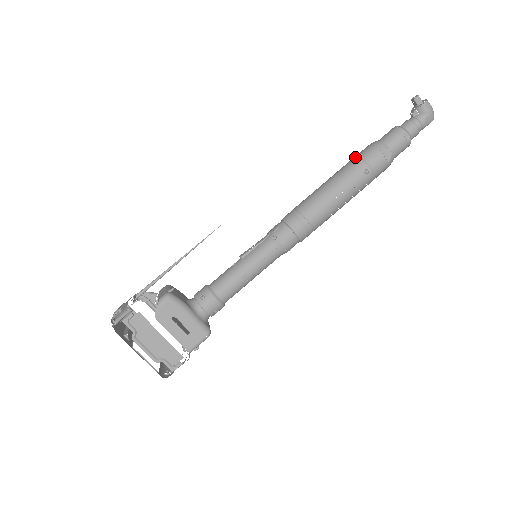
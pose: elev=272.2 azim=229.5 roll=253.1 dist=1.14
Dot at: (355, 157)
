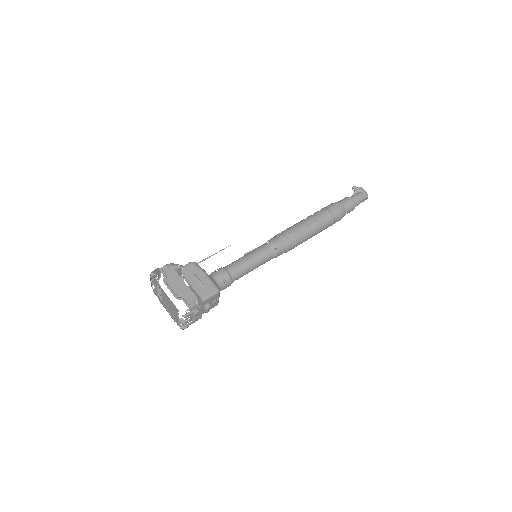
Dot at: occluded
